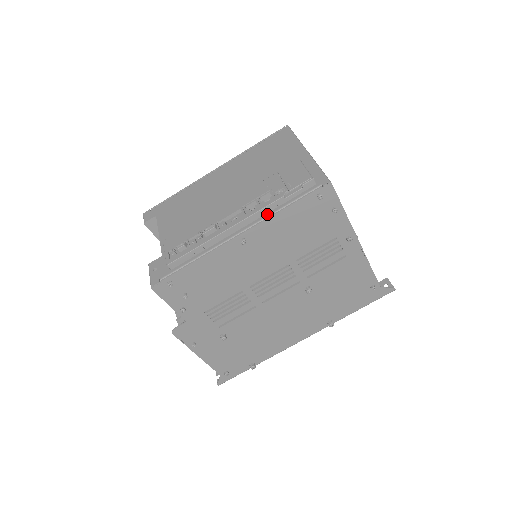
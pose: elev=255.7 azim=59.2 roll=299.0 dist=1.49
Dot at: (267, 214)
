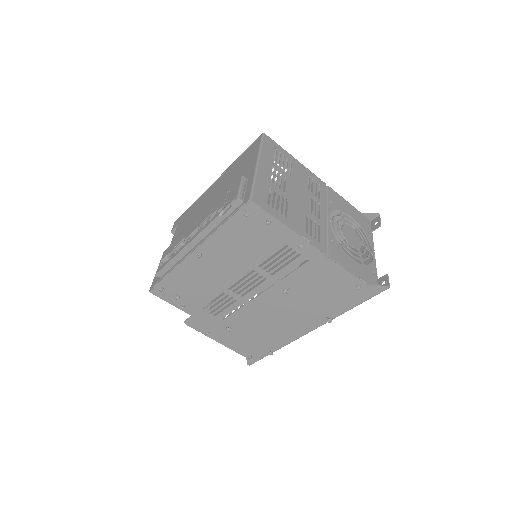
Dot at: (212, 231)
